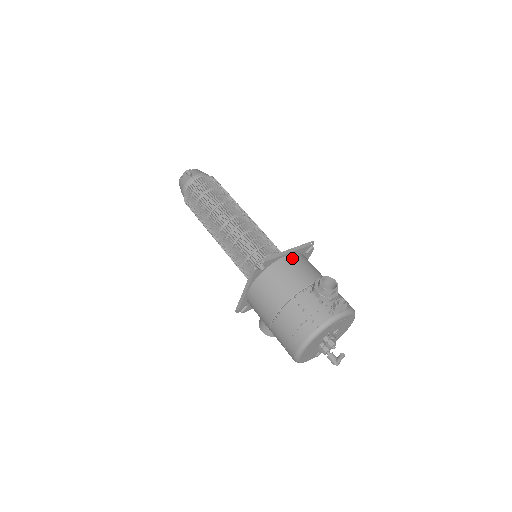
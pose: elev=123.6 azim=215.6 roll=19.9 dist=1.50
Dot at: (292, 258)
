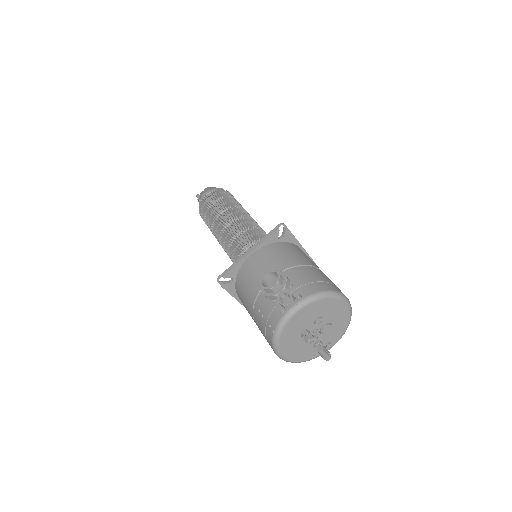
Dot at: (254, 257)
